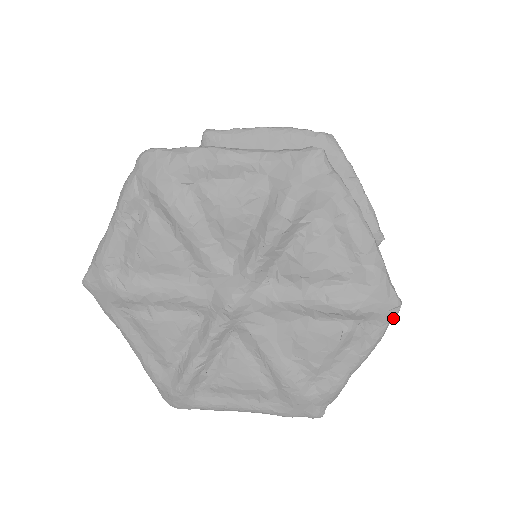
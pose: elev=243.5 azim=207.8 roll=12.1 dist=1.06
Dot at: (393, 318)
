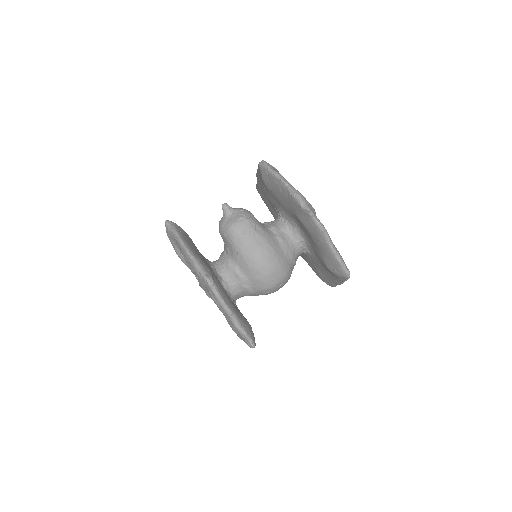
Dot at: (210, 287)
